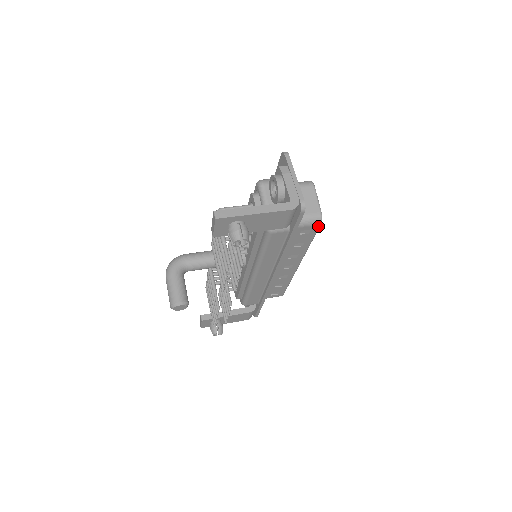
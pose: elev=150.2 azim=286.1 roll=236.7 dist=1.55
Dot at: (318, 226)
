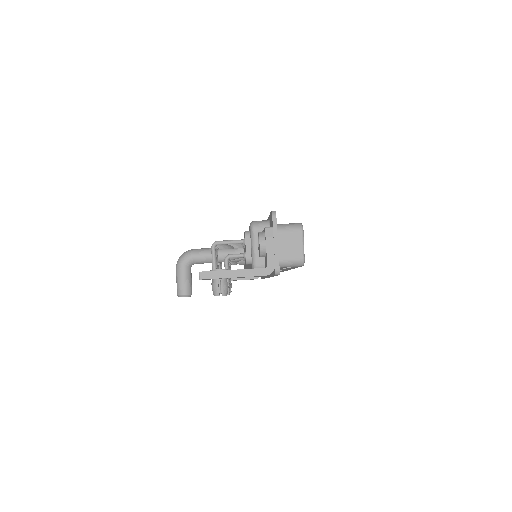
Dot at: (301, 266)
